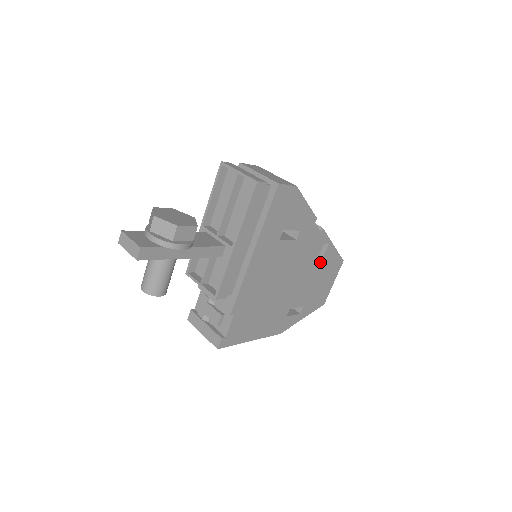
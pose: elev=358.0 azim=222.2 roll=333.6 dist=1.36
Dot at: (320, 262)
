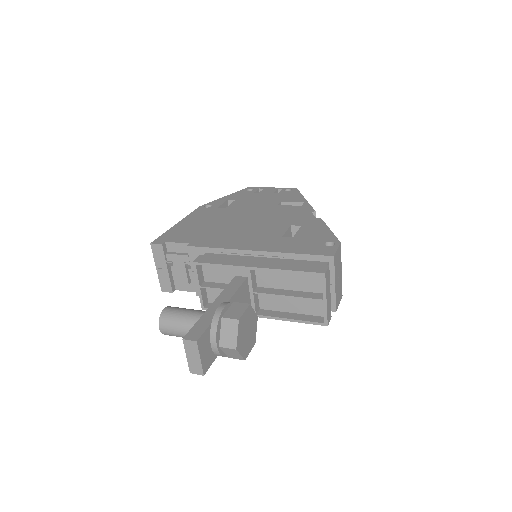
Dot at: occluded
